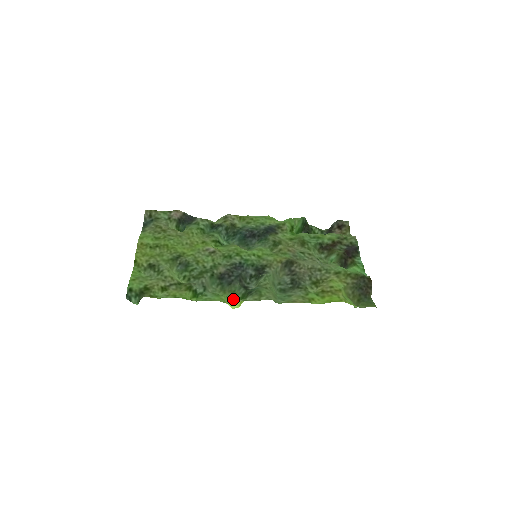
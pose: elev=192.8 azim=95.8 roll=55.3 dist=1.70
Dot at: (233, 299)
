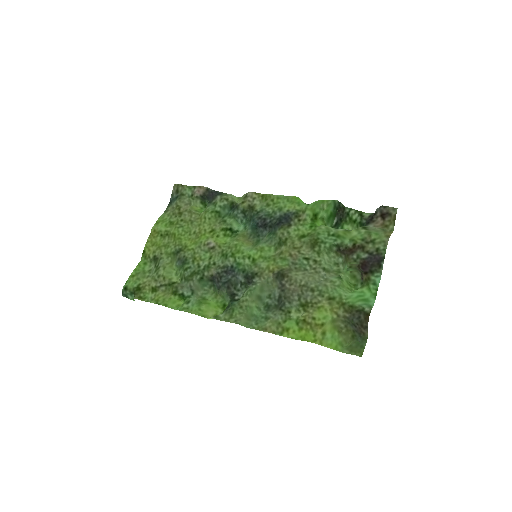
Dot at: (221, 305)
